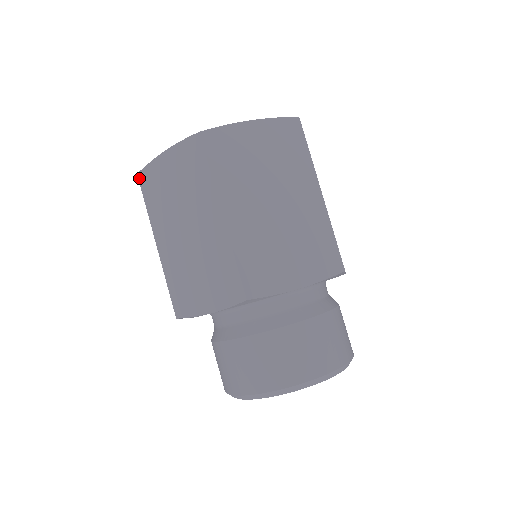
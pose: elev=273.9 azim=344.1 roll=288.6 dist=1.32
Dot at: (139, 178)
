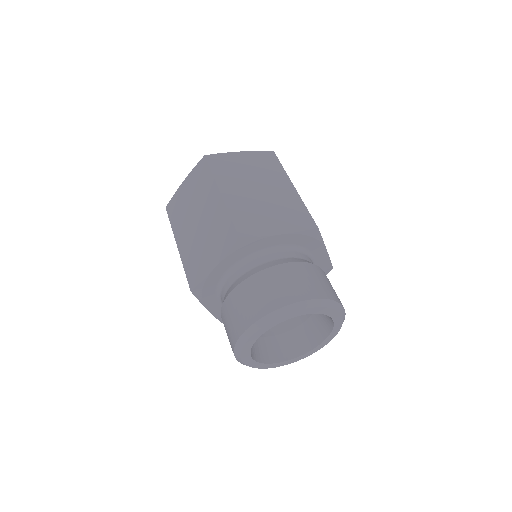
Dot at: (207, 157)
